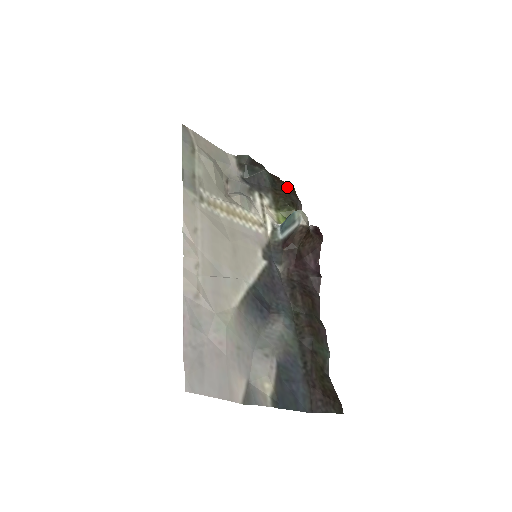
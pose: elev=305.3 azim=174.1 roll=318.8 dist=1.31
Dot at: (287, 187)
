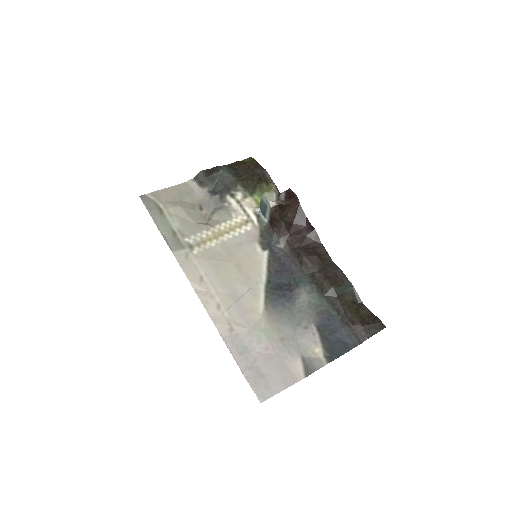
Dot at: (248, 166)
